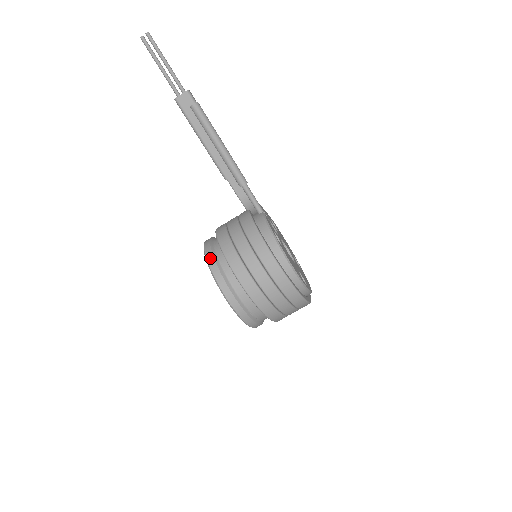
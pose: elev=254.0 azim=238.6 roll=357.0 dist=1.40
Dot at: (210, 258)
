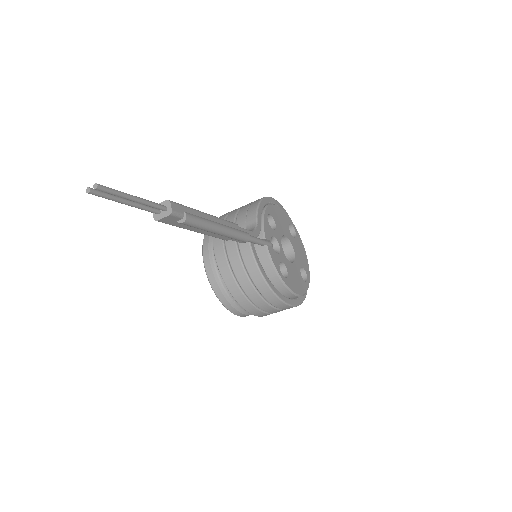
Dot at: (218, 294)
